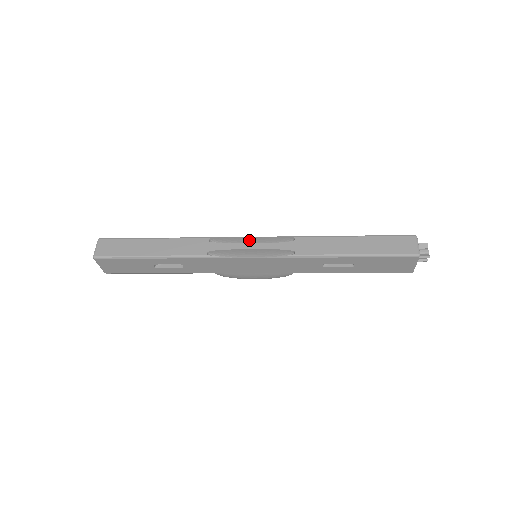
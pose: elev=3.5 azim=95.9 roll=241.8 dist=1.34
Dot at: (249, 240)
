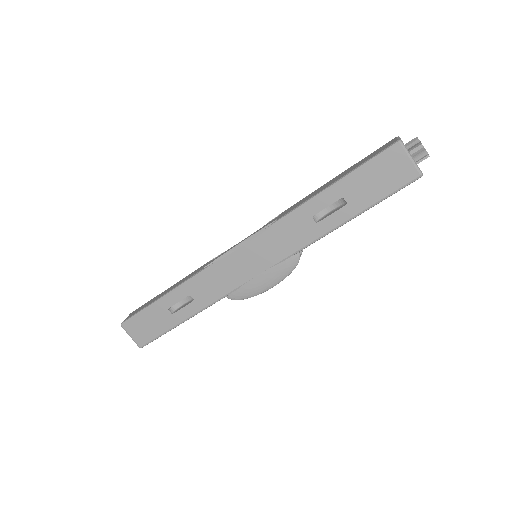
Dot at: occluded
